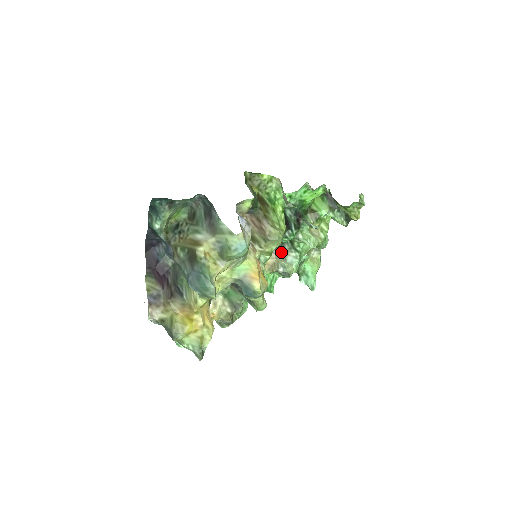
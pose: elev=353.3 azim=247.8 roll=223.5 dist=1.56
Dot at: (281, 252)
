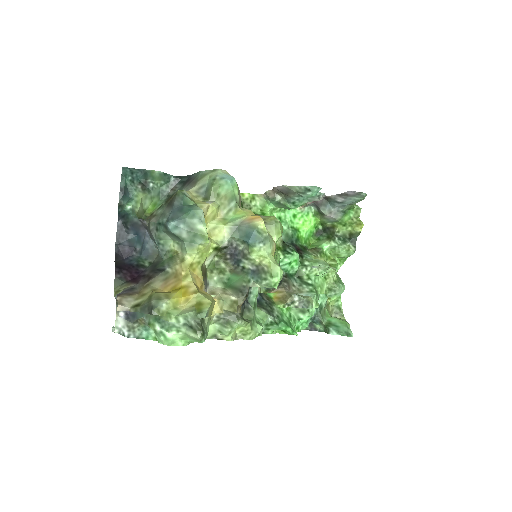
Dot at: (290, 289)
